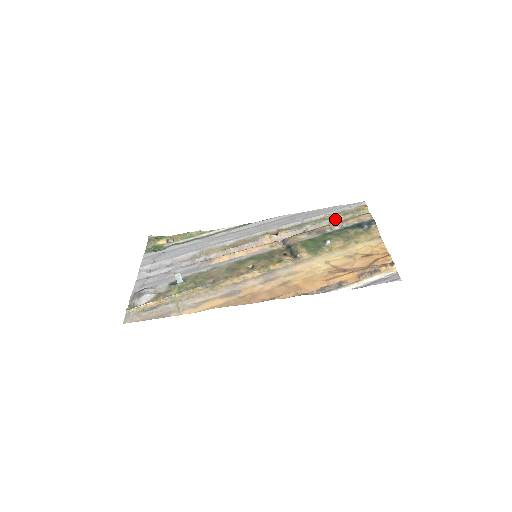
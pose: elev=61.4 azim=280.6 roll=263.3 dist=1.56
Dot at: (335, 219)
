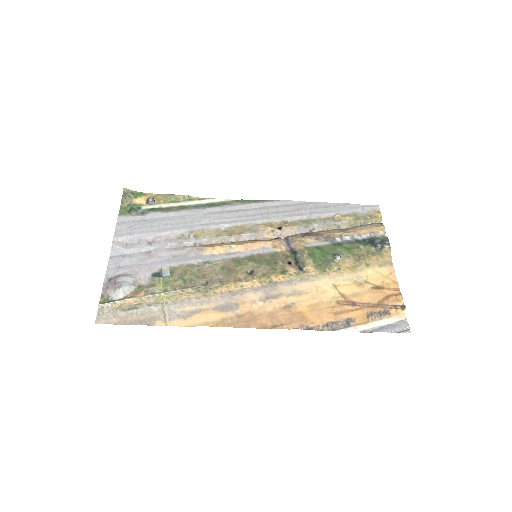
Dot at: (345, 223)
